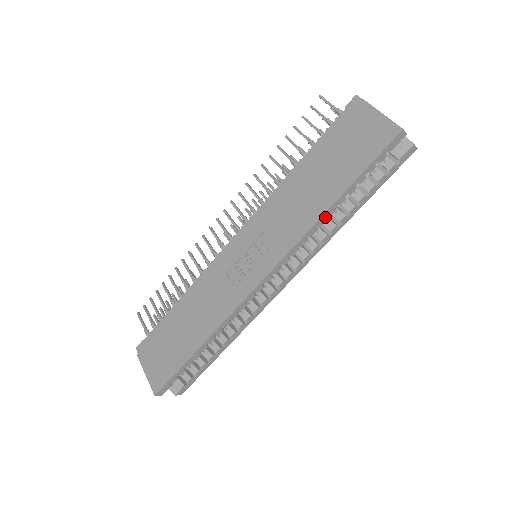
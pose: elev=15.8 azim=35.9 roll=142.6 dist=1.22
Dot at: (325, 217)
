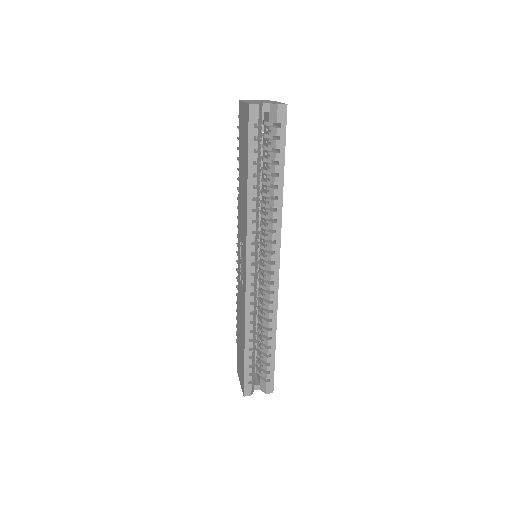
Dot at: (252, 200)
